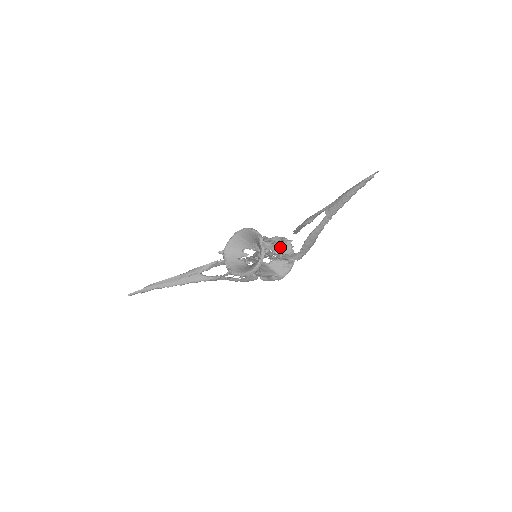
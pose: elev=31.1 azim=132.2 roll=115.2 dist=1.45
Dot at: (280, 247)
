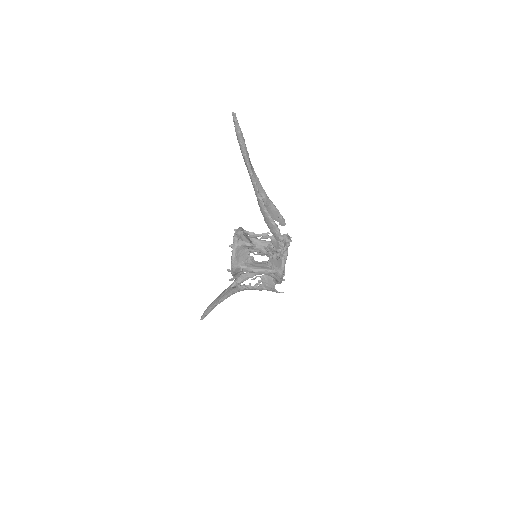
Dot at: occluded
